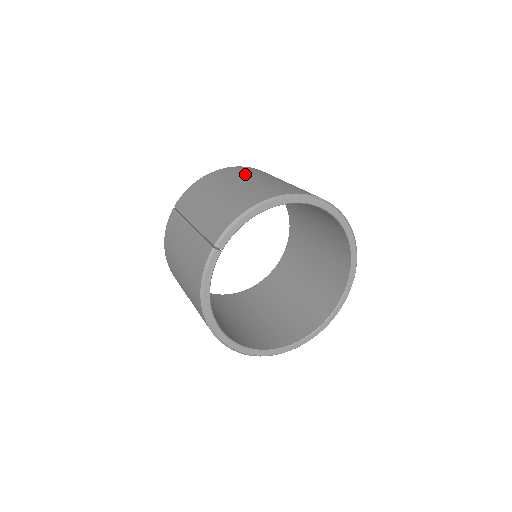
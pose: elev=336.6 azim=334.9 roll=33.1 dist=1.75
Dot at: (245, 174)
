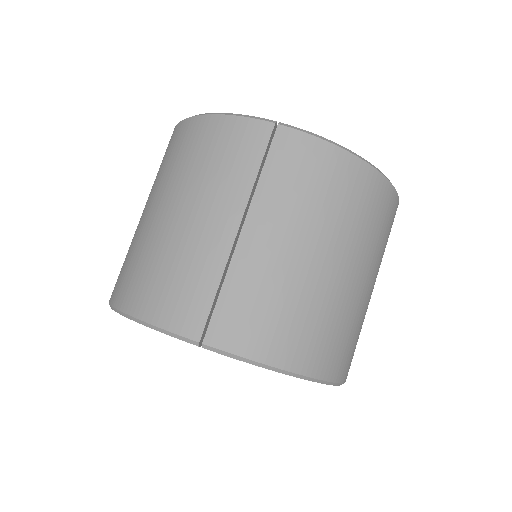
Dot at: (369, 241)
